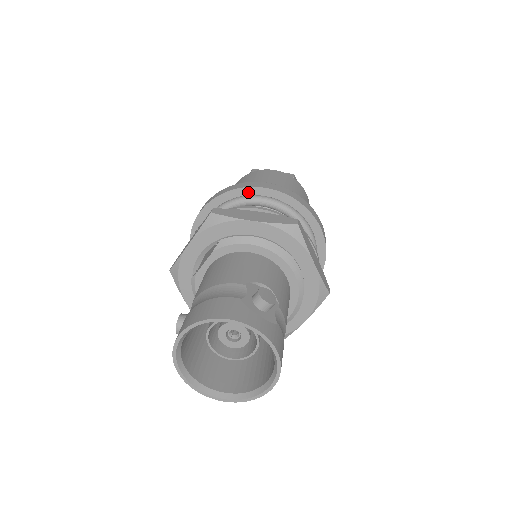
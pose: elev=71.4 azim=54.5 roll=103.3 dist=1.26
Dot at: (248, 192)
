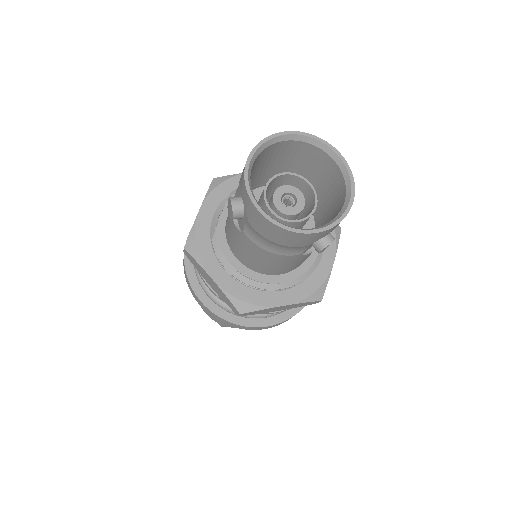
Dot at: occluded
